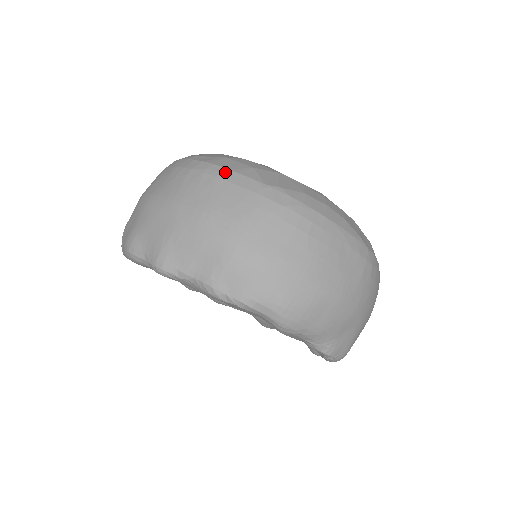
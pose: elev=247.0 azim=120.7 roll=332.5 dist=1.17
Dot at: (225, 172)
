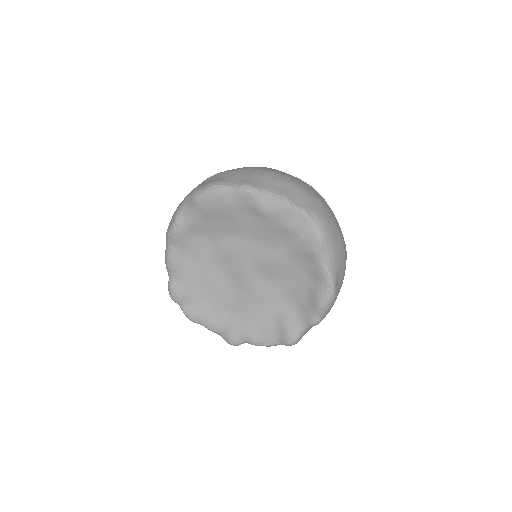
Dot at: occluded
